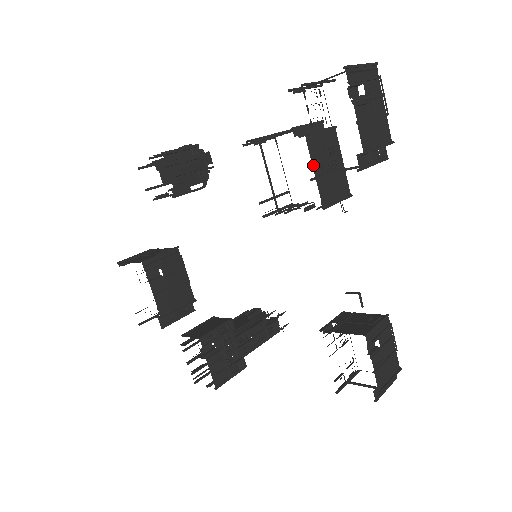
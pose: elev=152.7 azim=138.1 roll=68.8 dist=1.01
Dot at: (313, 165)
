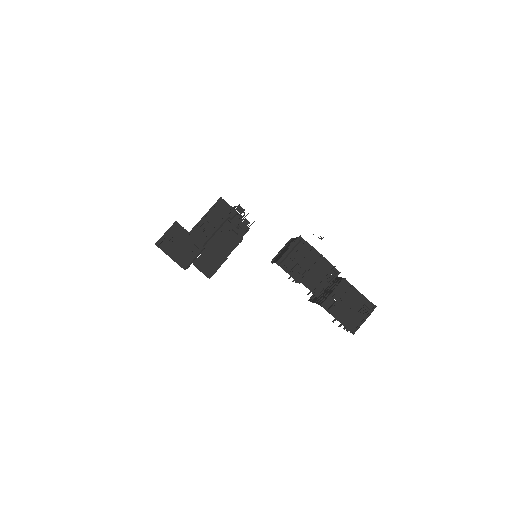
Dot at: (314, 296)
